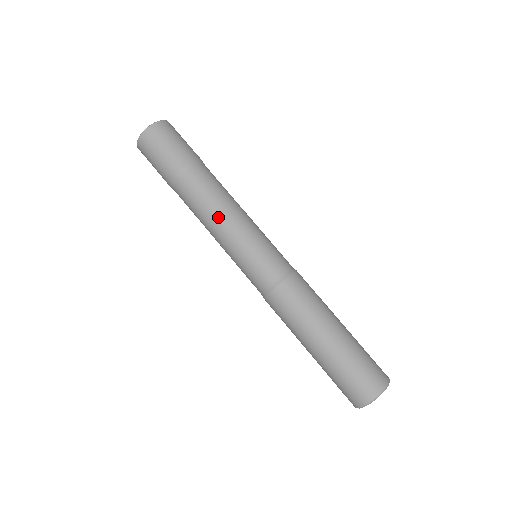
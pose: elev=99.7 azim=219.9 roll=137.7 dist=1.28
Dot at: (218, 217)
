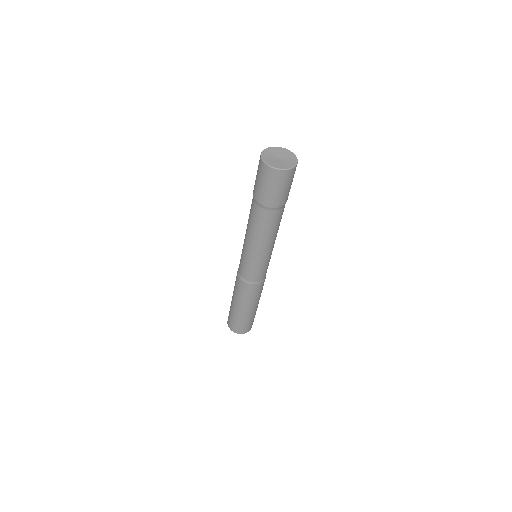
Dot at: (268, 242)
